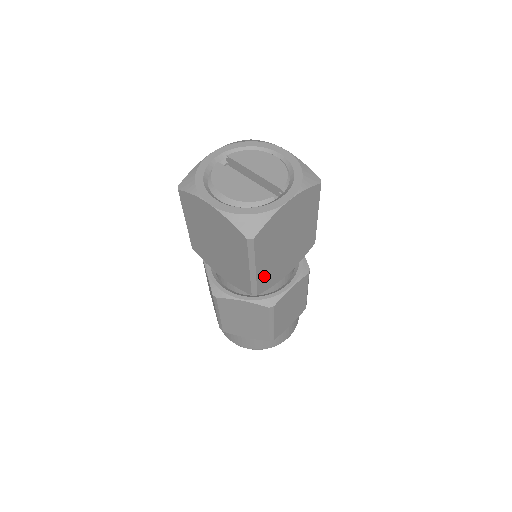
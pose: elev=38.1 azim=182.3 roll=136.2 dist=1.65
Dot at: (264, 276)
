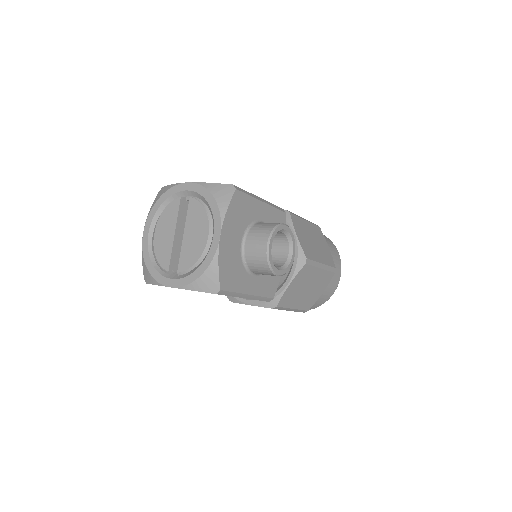
Dot at: occluded
